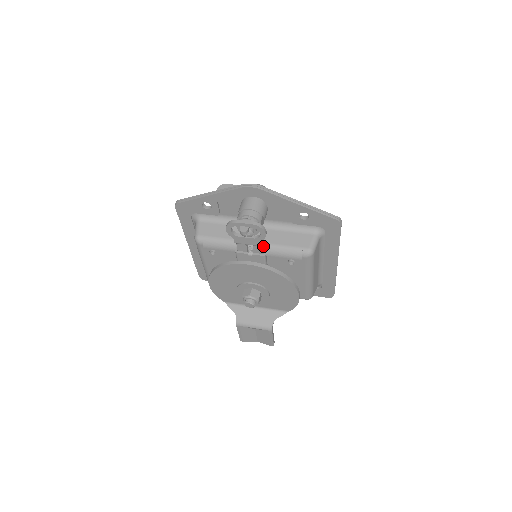
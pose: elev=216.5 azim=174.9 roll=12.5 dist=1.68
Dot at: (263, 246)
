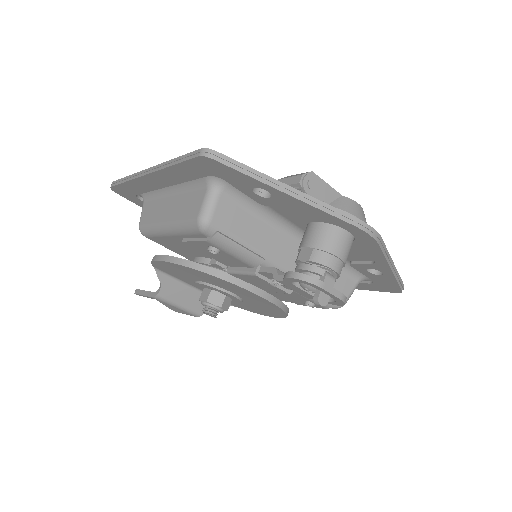
Dot at: occluded
